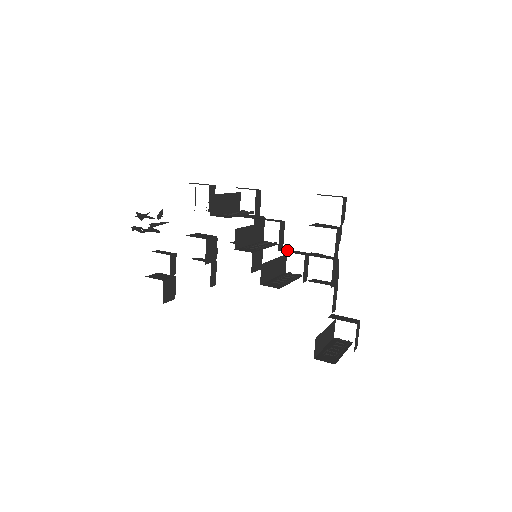
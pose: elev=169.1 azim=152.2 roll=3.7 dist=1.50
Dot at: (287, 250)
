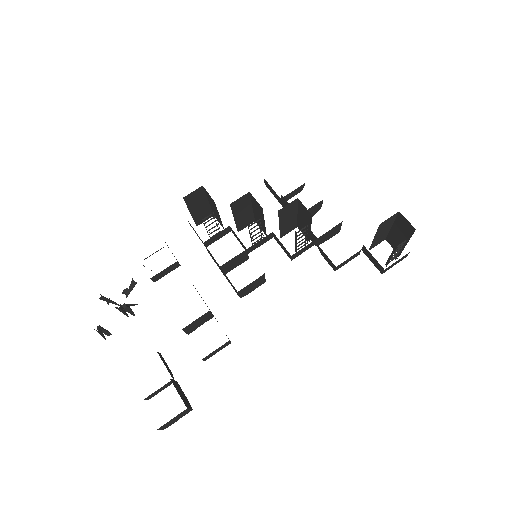
Dot at: occluded
